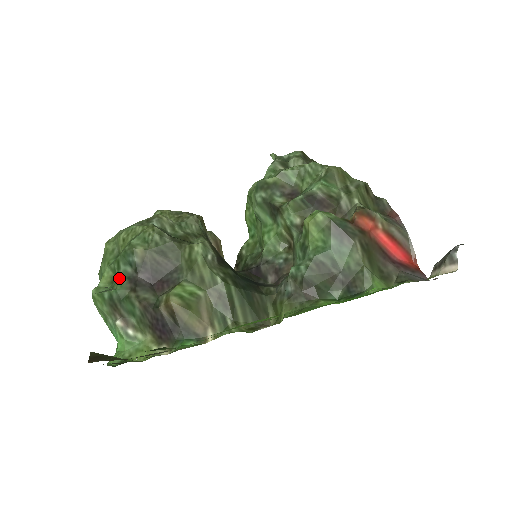
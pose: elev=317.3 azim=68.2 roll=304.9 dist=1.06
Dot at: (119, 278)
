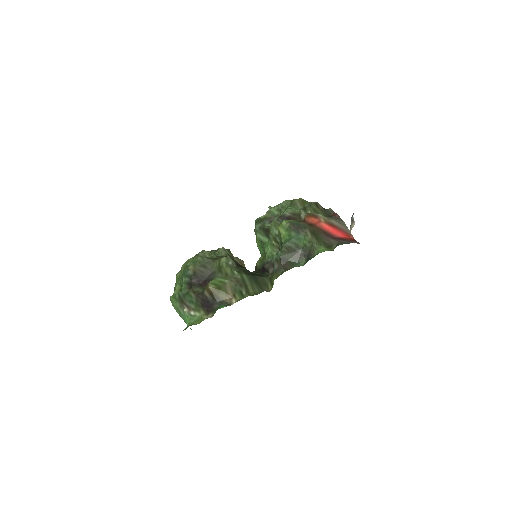
Dot at: (183, 285)
